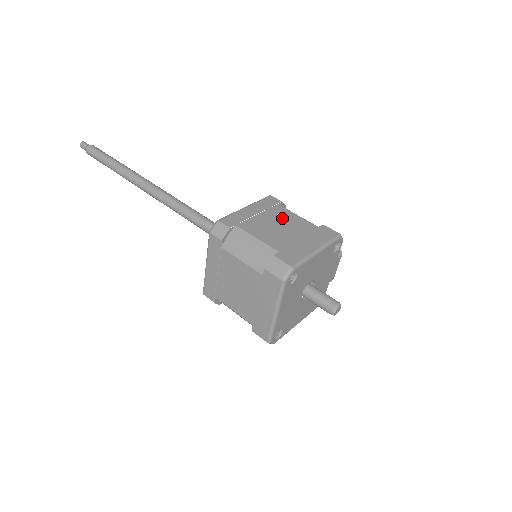
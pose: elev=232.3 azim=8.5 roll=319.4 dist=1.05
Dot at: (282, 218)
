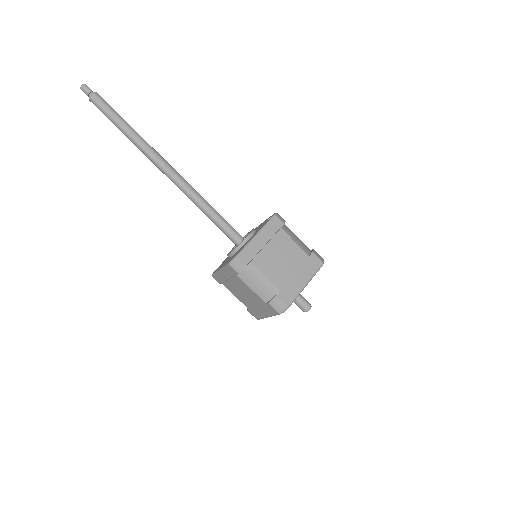
Dot at: (284, 248)
